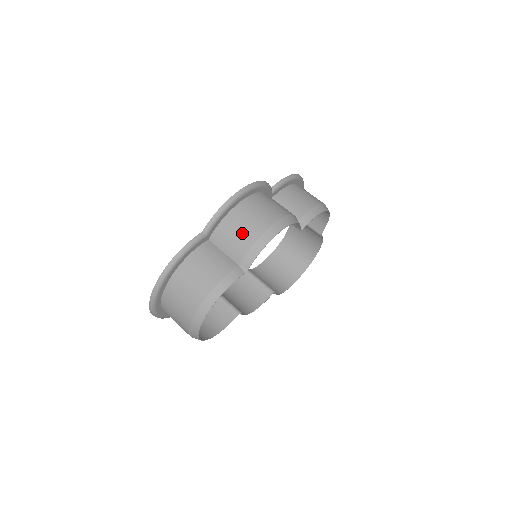
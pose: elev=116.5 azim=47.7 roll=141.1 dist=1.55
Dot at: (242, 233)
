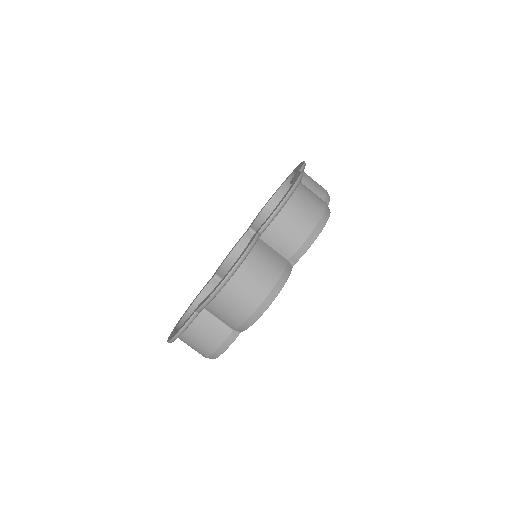
Dot at: (231, 314)
